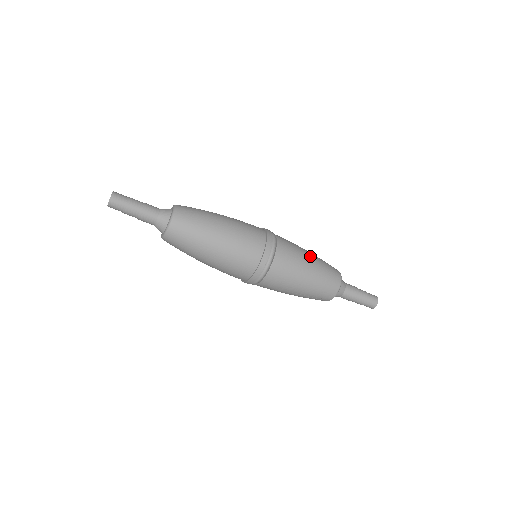
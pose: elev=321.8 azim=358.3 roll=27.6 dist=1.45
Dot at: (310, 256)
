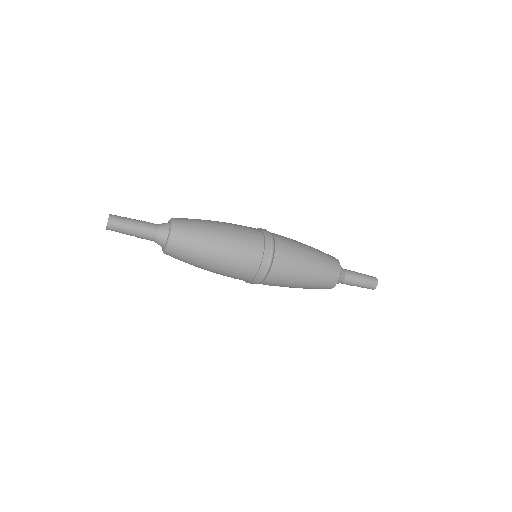
Dot at: (309, 261)
